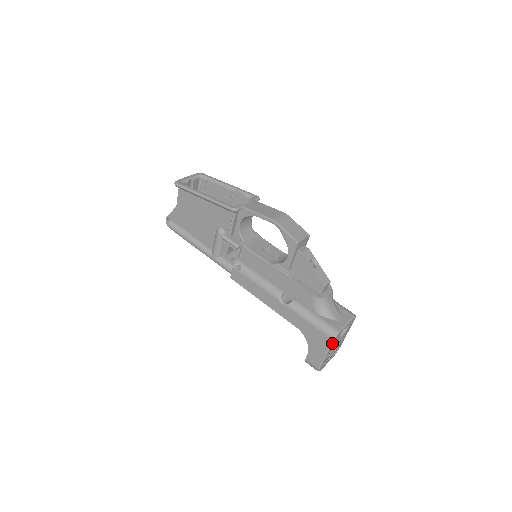
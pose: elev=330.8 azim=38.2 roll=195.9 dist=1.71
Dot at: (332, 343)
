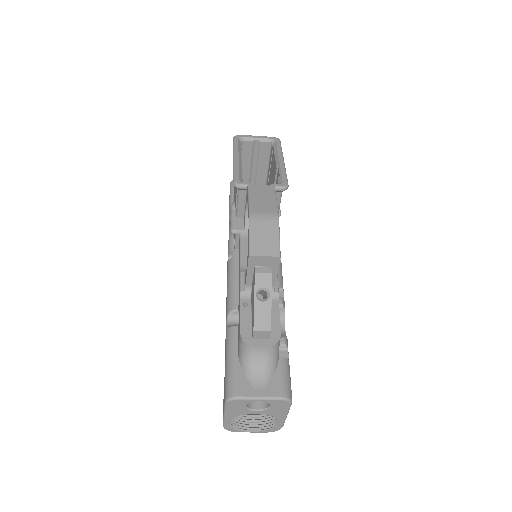
Dot at: (226, 405)
